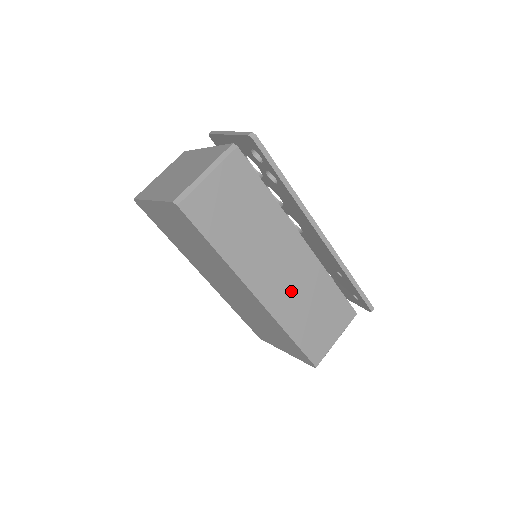
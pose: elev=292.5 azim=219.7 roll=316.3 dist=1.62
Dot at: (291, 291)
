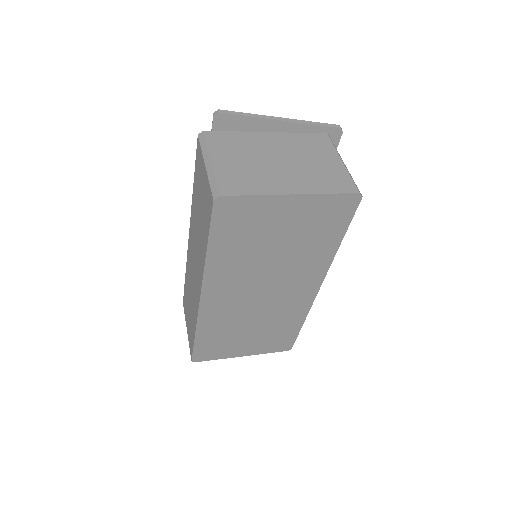
Dot at: occluded
